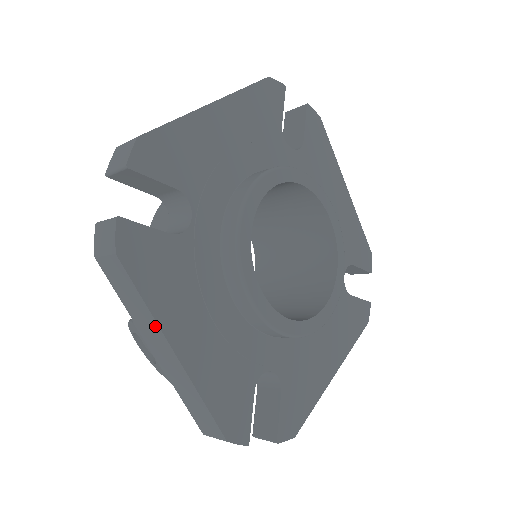
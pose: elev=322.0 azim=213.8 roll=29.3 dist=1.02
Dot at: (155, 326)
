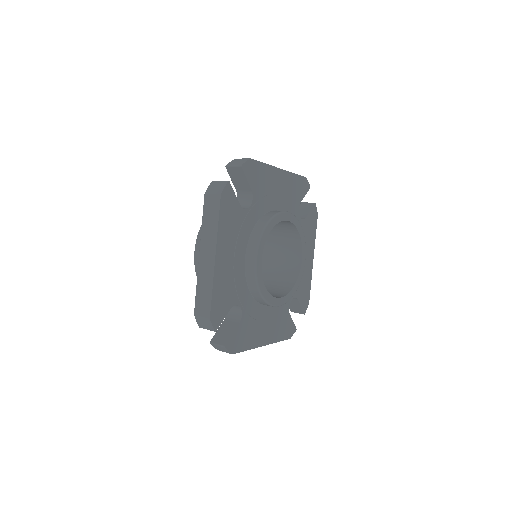
Dot at: (253, 348)
